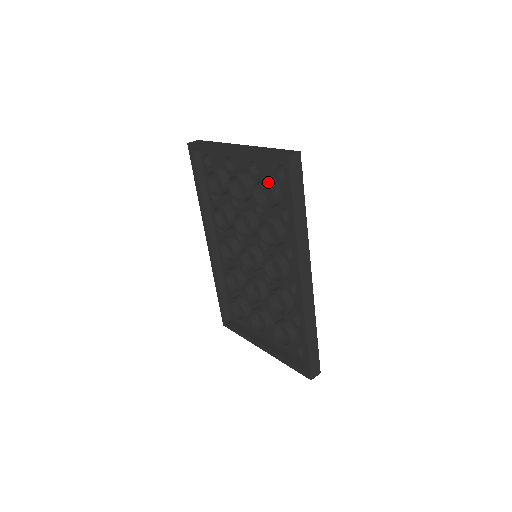
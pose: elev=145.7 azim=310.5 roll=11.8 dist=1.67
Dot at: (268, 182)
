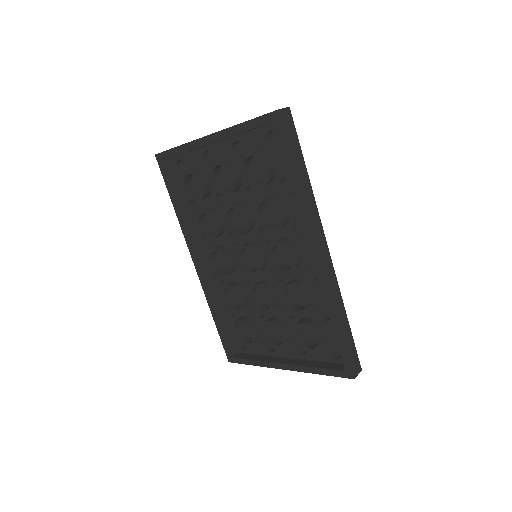
Dot at: (259, 153)
